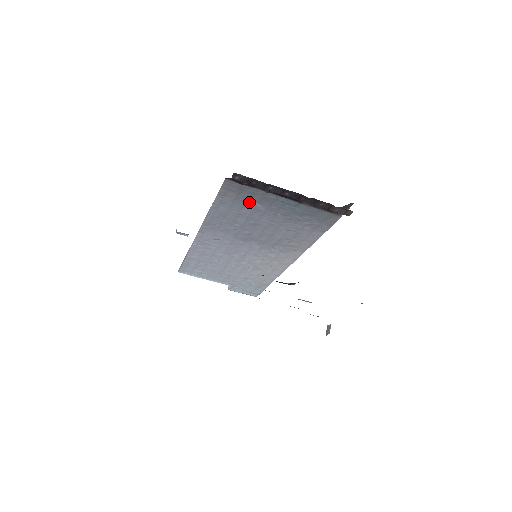
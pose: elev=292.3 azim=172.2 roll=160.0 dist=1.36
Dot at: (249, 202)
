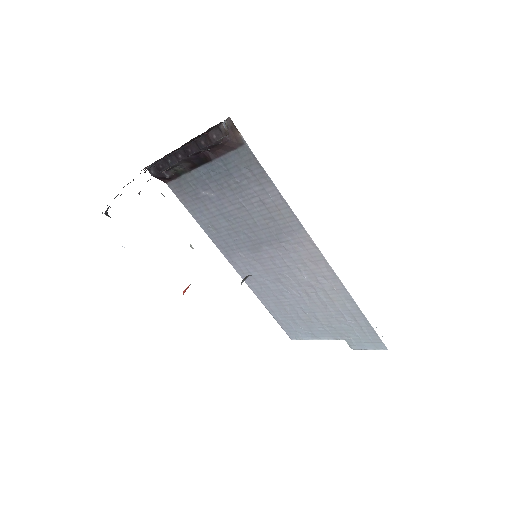
Dot at: (200, 195)
